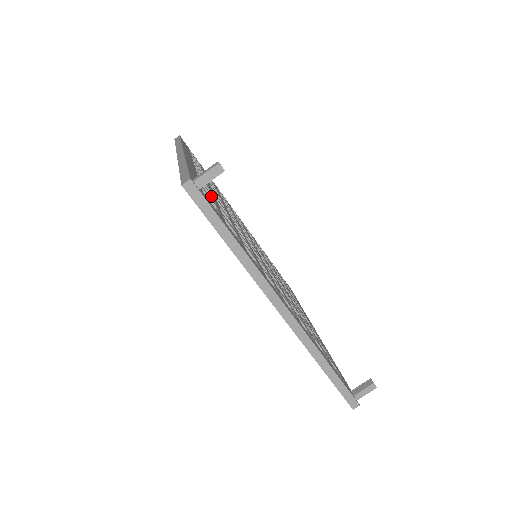
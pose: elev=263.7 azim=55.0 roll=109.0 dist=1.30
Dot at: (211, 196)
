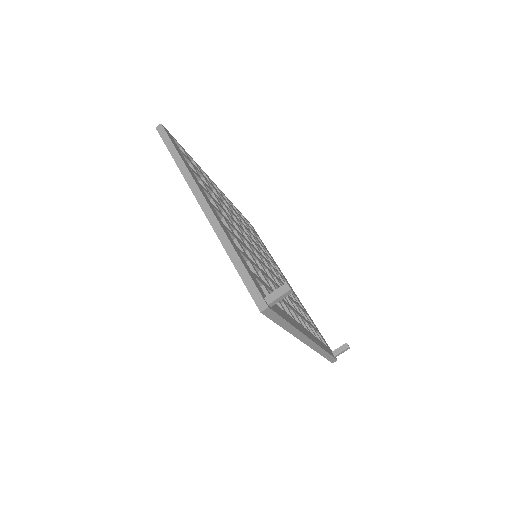
Dot at: (247, 259)
